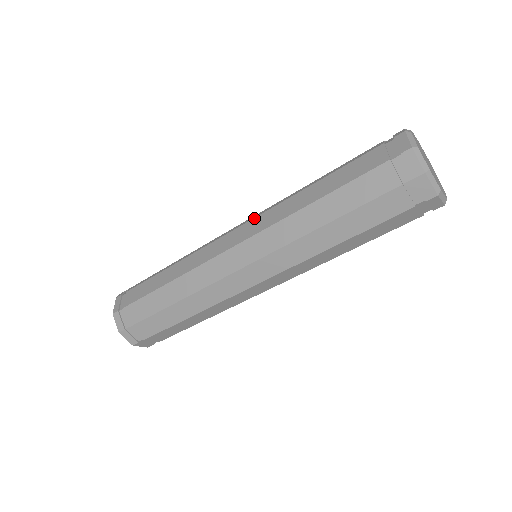
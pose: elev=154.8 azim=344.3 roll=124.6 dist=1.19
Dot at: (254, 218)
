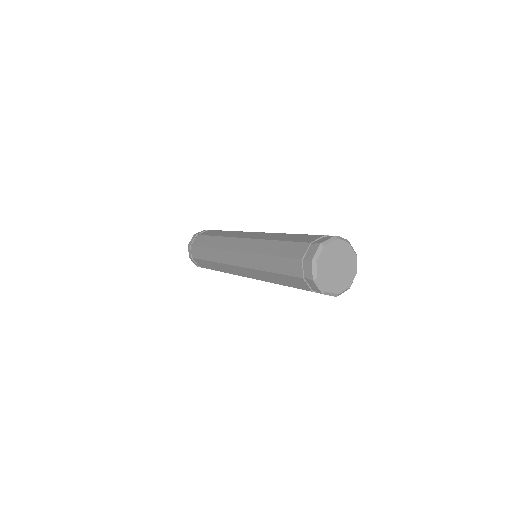
Dot at: (263, 232)
